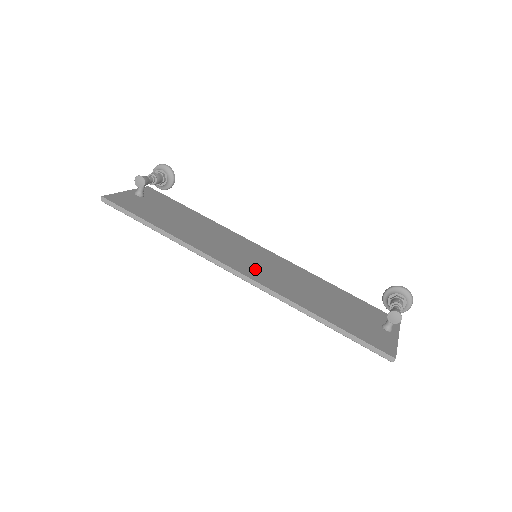
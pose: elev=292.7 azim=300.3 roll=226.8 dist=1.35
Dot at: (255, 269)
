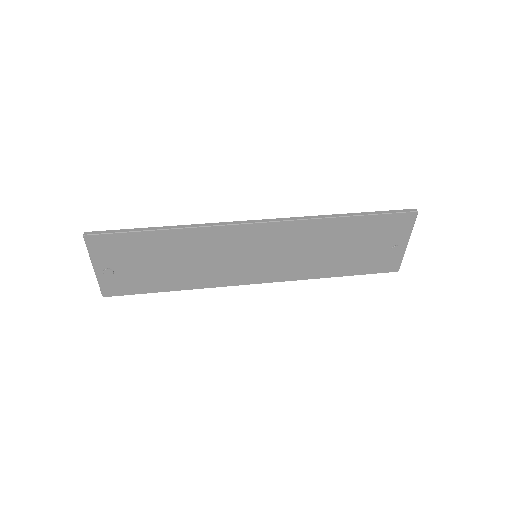
Dot at: (266, 237)
